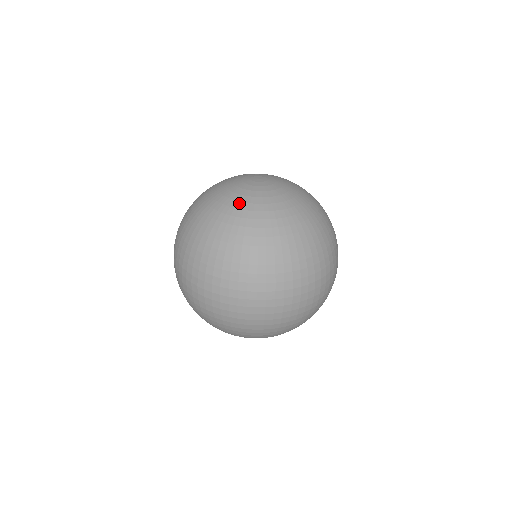
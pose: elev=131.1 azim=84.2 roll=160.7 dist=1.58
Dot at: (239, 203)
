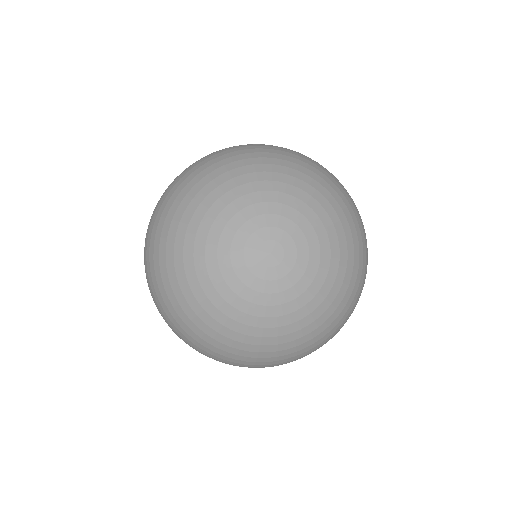
Dot at: (216, 295)
